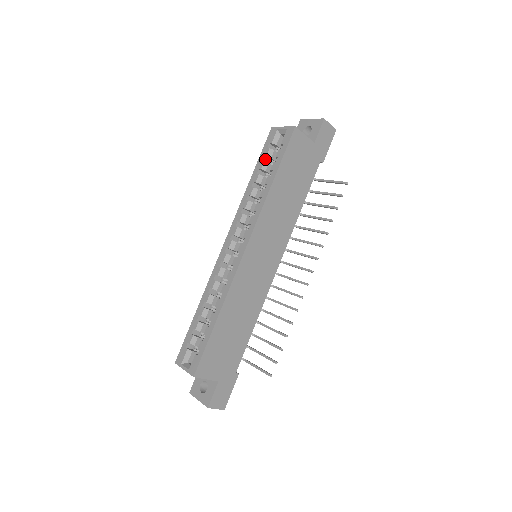
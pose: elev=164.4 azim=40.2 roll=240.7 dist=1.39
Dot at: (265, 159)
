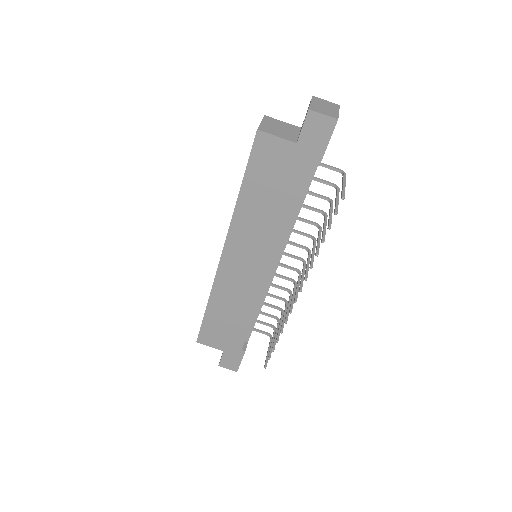
Dot at: occluded
